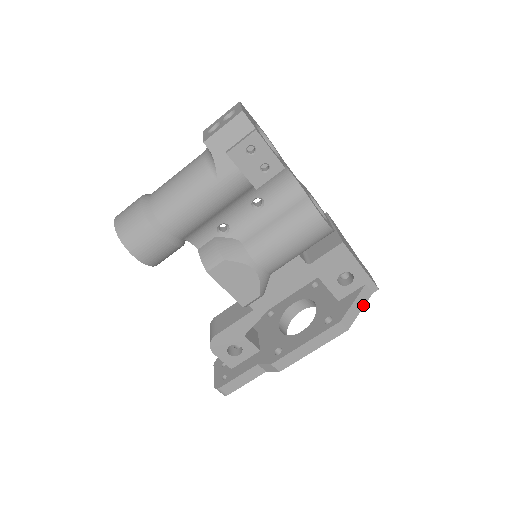
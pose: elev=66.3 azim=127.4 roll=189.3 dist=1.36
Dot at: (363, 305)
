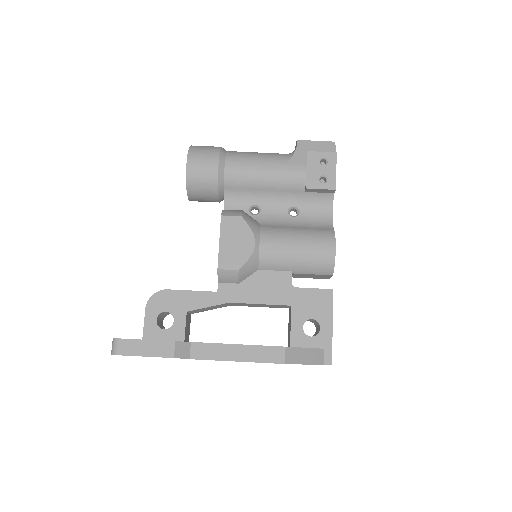
Dot at: (311, 362)
